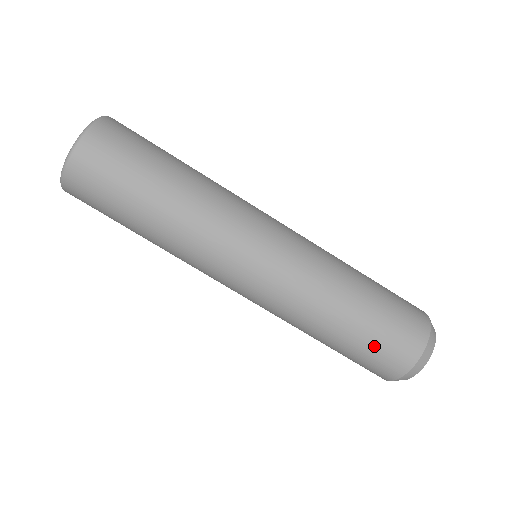
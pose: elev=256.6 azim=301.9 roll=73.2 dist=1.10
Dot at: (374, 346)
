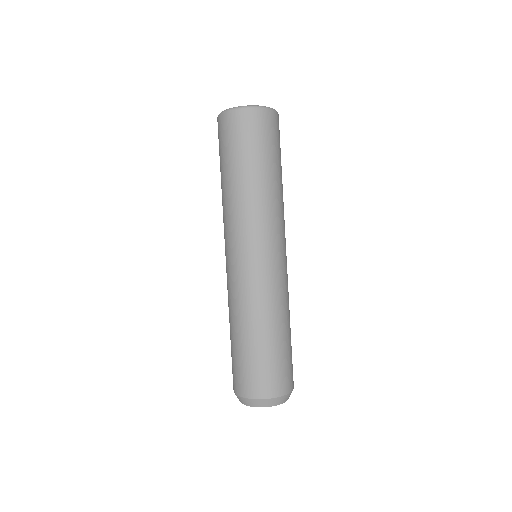
Dot at: (234, 361)
